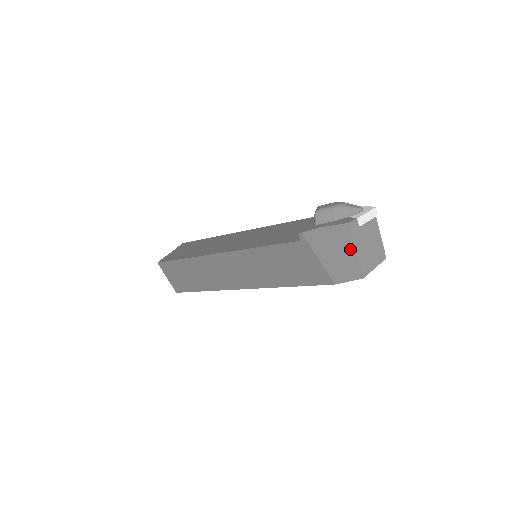
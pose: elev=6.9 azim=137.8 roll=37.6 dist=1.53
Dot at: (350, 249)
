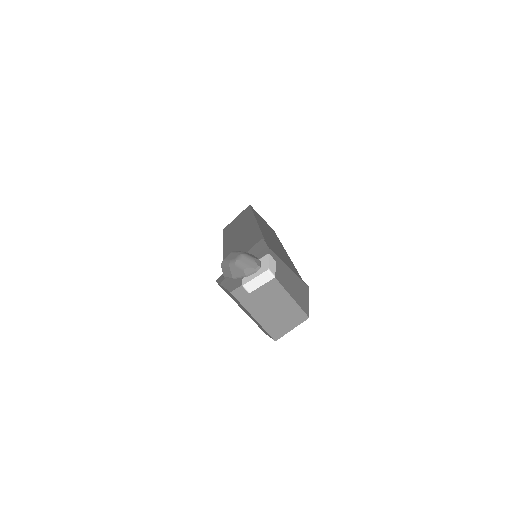
Dot at: (249, 313)
